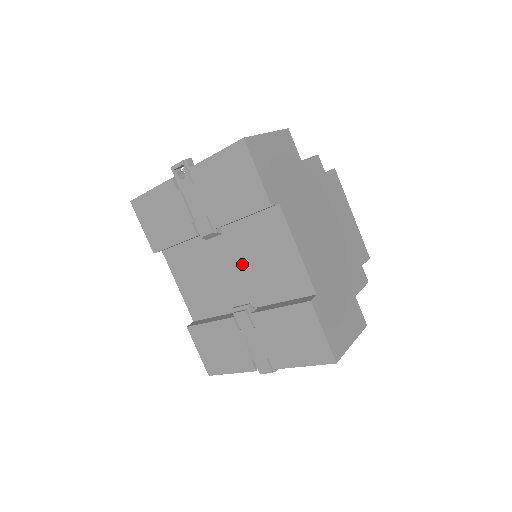
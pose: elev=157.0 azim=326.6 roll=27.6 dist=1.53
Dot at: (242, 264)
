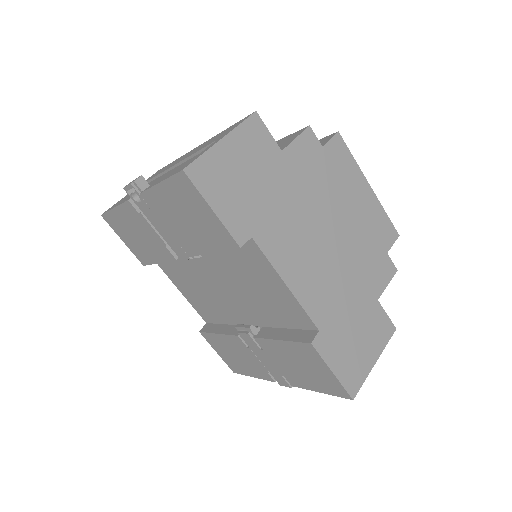
Dot at: (233, 287)
